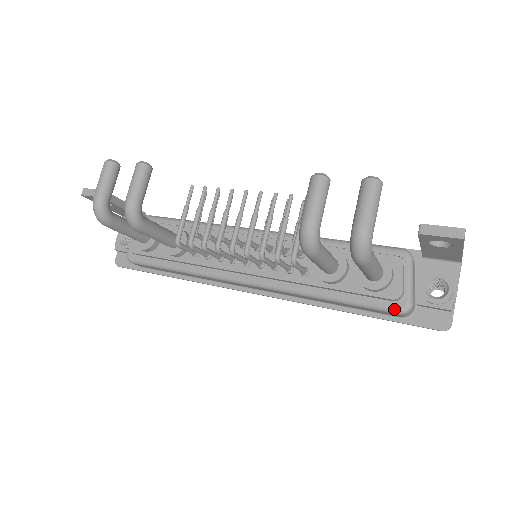
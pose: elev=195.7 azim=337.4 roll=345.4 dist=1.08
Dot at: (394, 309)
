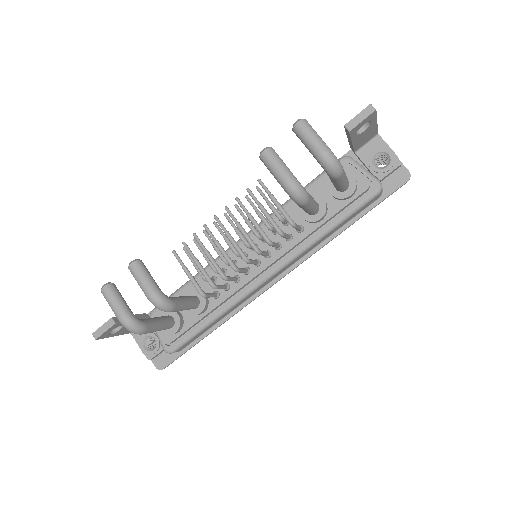
Dot at: (373, 194)
